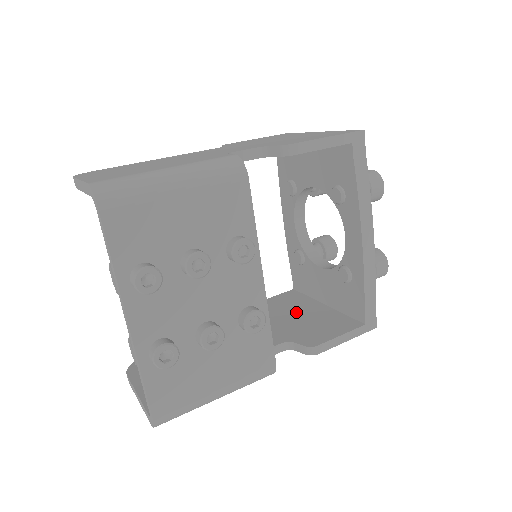
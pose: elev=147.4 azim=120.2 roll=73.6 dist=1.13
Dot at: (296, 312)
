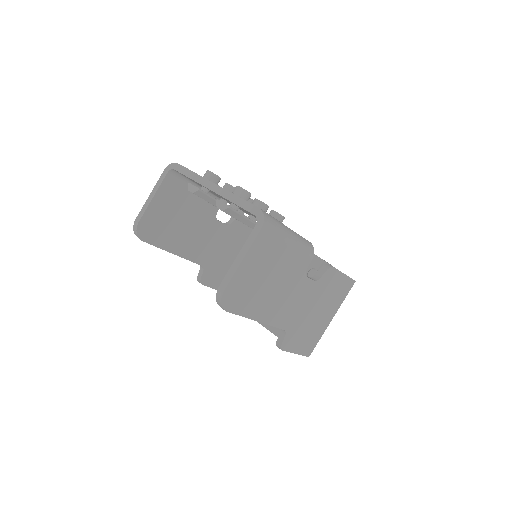
Dot at: occluded
